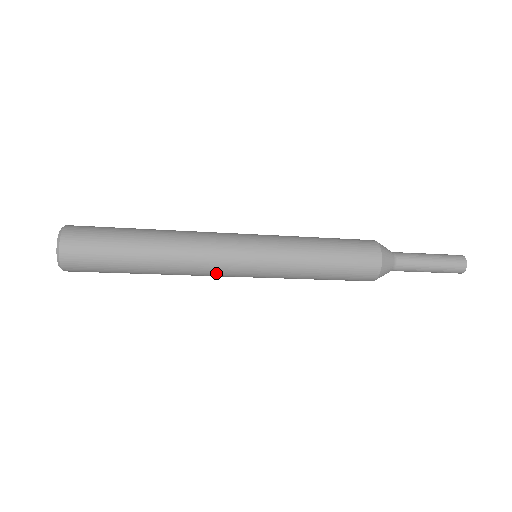
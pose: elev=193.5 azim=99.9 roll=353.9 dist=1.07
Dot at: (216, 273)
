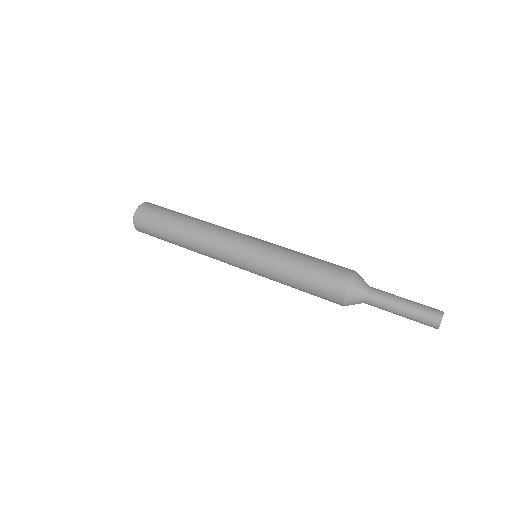
Dot at: occluded
